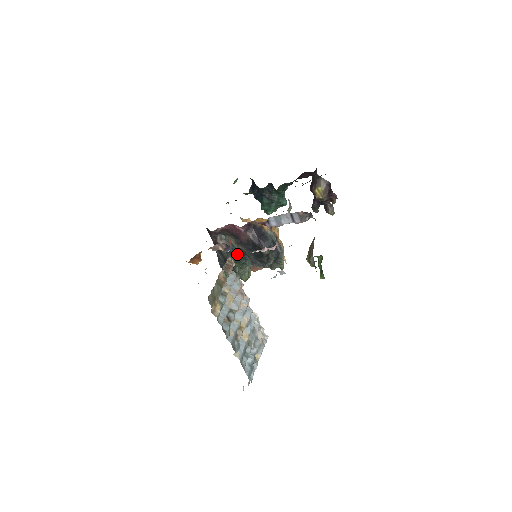
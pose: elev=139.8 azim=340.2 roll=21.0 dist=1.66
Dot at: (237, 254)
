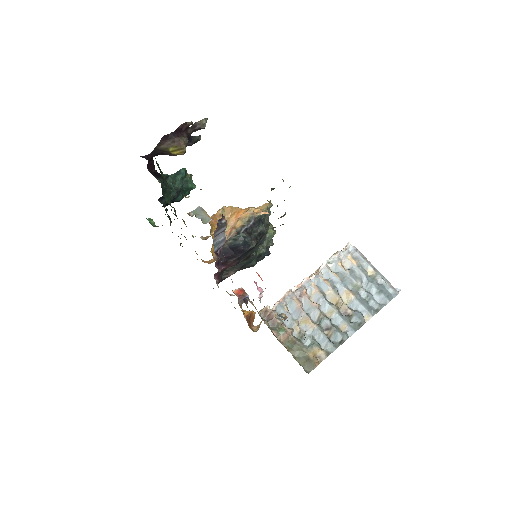
Dot at: (247, 261)
